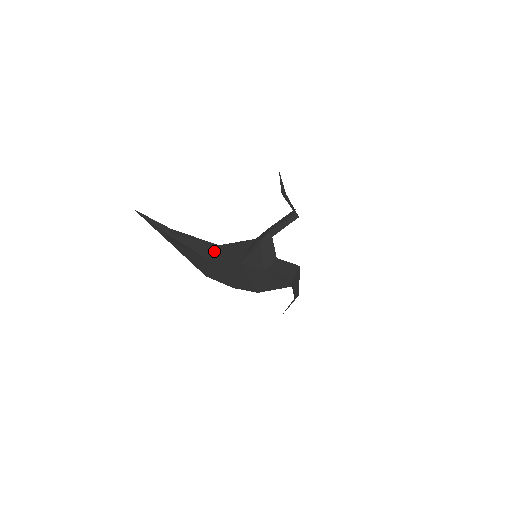
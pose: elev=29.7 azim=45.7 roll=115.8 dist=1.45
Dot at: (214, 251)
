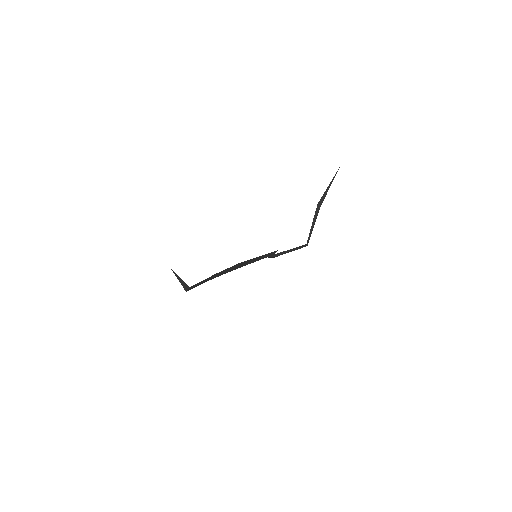
Dot at: occluded
